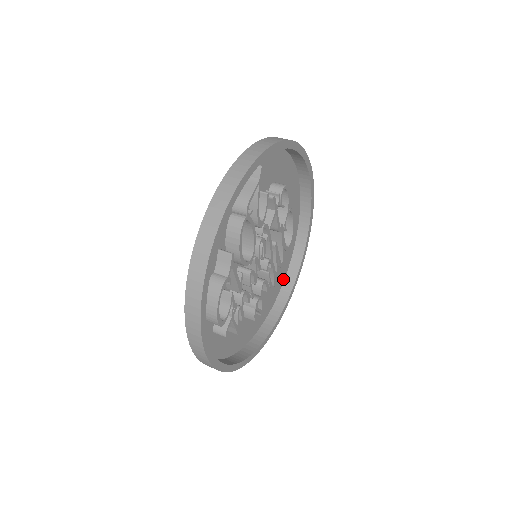
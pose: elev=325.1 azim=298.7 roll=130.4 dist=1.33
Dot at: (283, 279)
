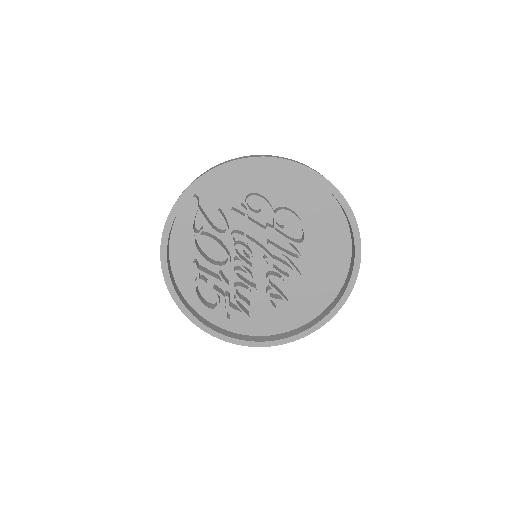
Dot at: (347, 267)
